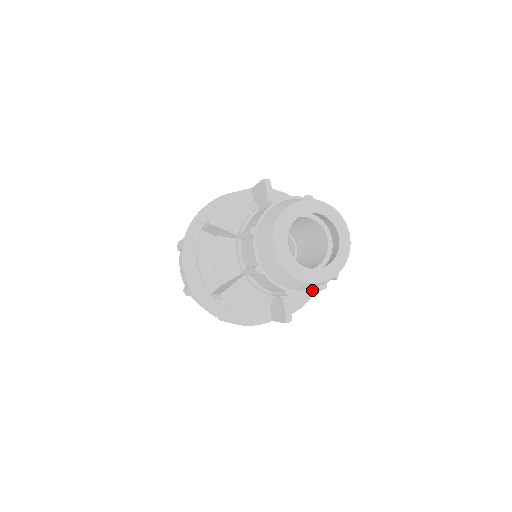
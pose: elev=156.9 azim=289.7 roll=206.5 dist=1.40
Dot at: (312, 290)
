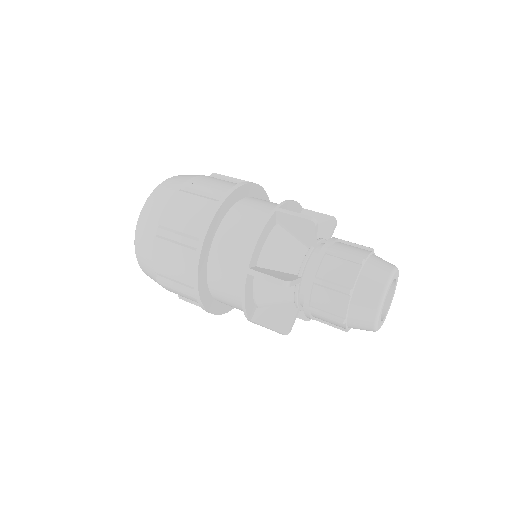
Dot at: (348, 328)
